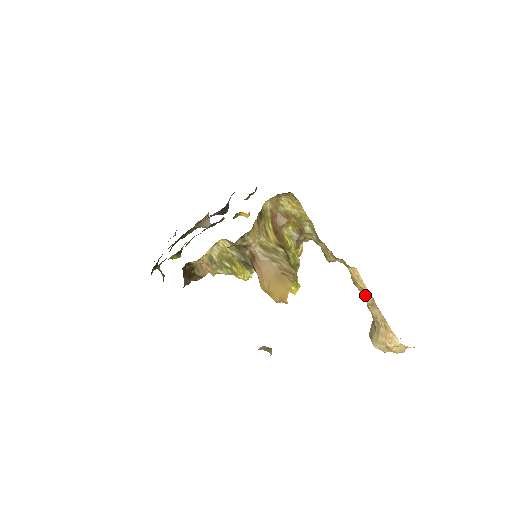
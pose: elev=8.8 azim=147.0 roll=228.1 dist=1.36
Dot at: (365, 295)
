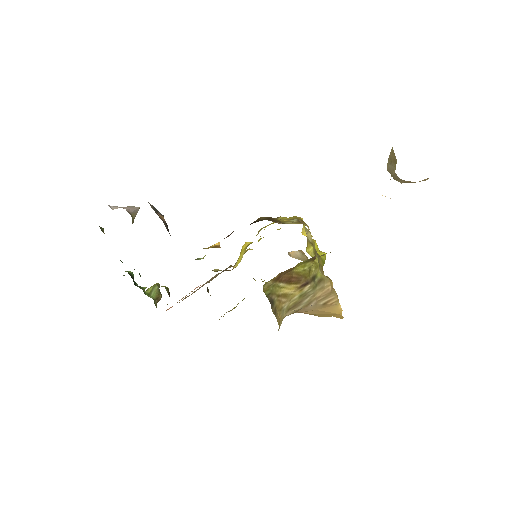
Dot at: occluded
